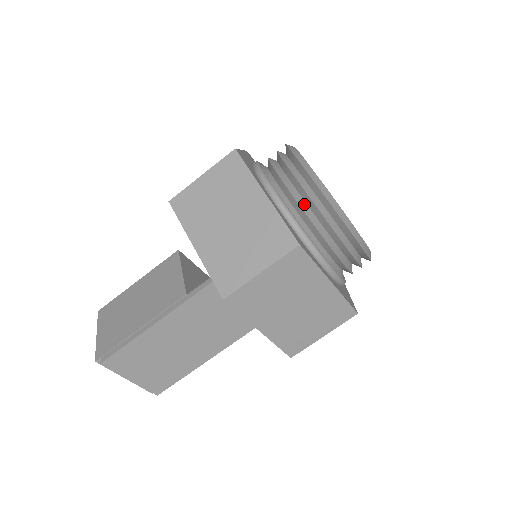
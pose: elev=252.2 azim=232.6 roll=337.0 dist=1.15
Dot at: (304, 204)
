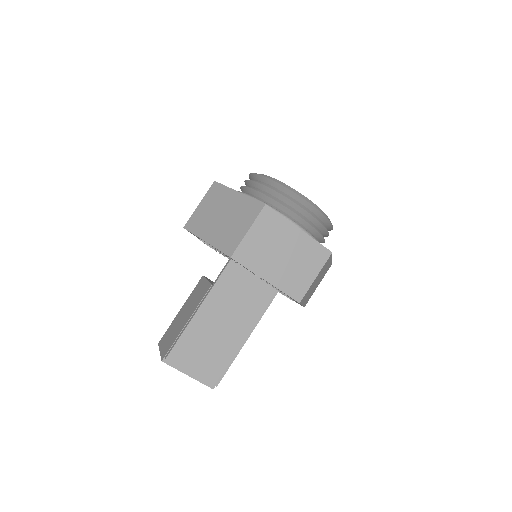
Dot at: (266, 193)
